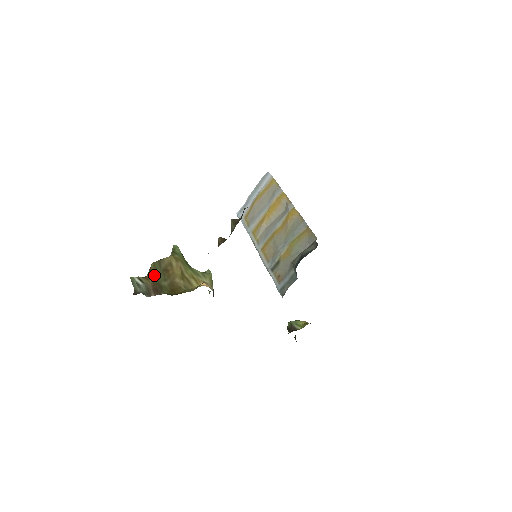
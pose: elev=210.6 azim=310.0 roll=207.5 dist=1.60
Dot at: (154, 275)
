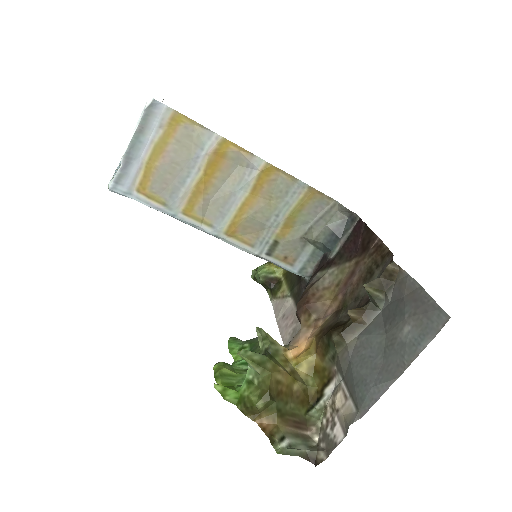
Dot at: (272, 413)
